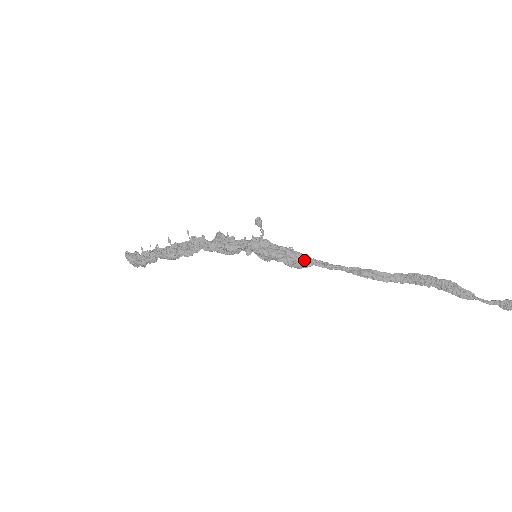
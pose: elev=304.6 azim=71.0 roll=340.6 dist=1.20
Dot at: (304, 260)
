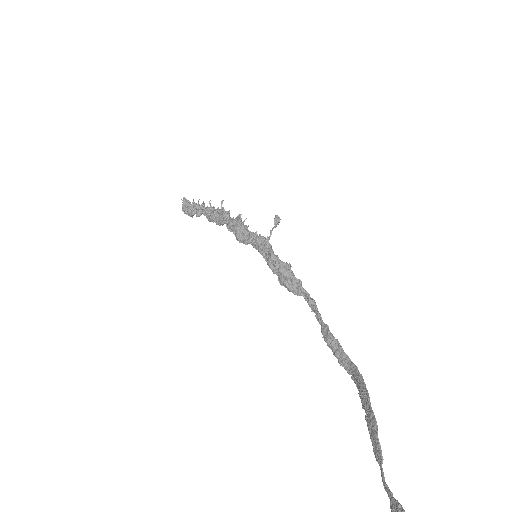
Dot at: (294, 285)
